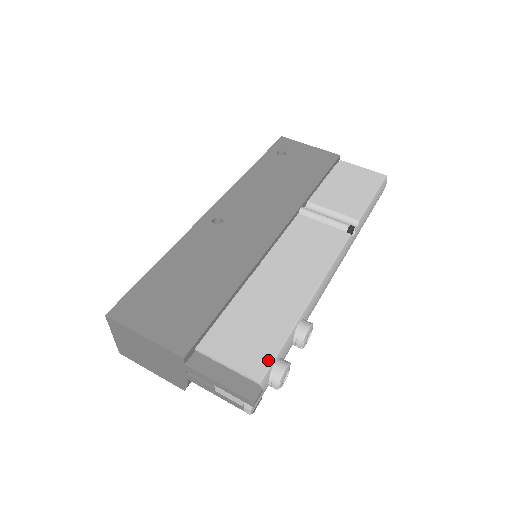
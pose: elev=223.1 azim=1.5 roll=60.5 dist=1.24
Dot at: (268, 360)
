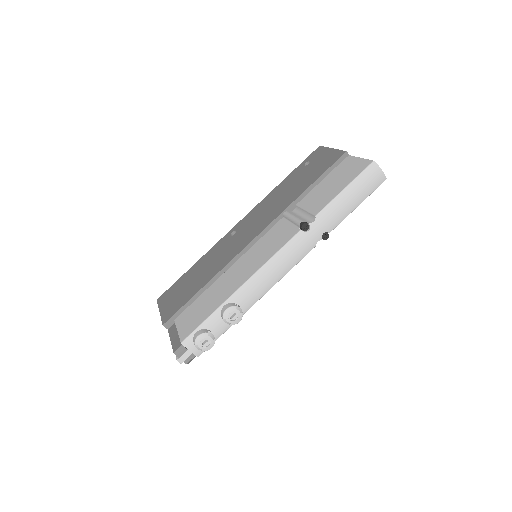
Dot at: (193, 329)
